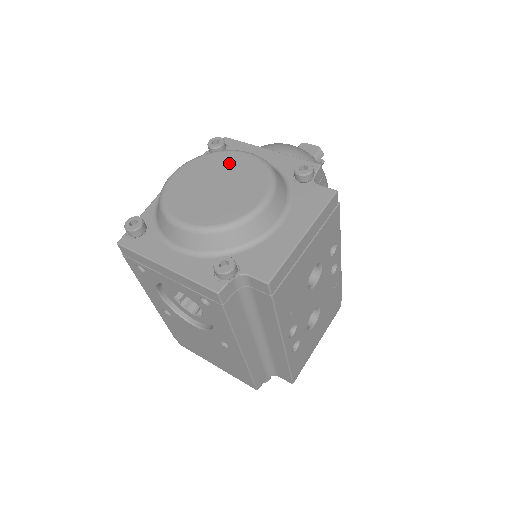
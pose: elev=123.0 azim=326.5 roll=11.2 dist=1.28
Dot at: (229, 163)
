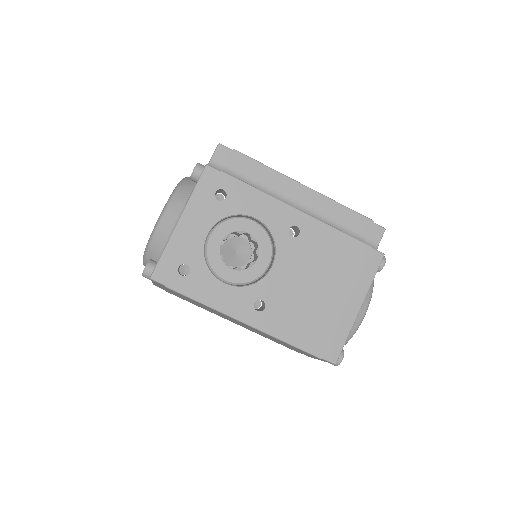
Dot at: occluded
